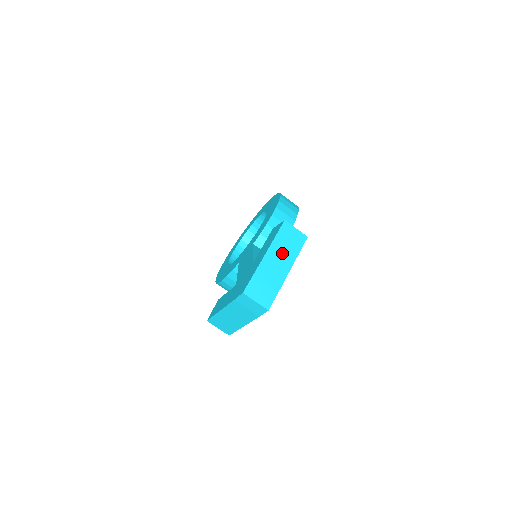
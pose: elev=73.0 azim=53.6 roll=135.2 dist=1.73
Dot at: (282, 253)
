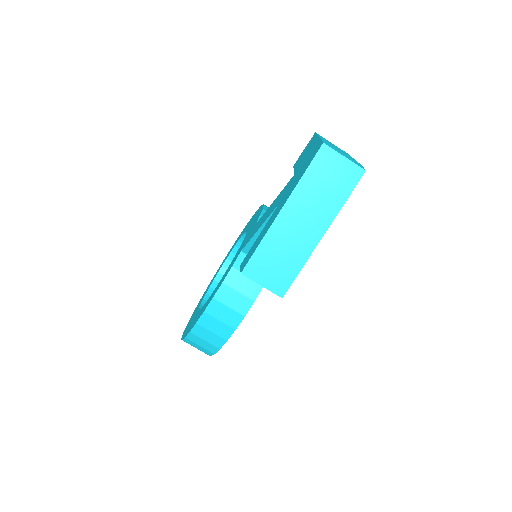
Dot at: (335, 146)
